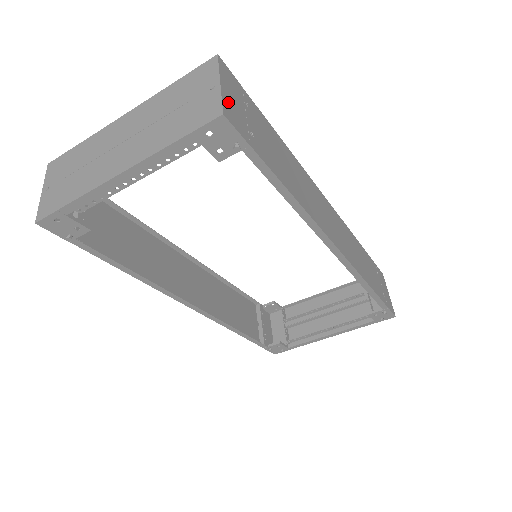
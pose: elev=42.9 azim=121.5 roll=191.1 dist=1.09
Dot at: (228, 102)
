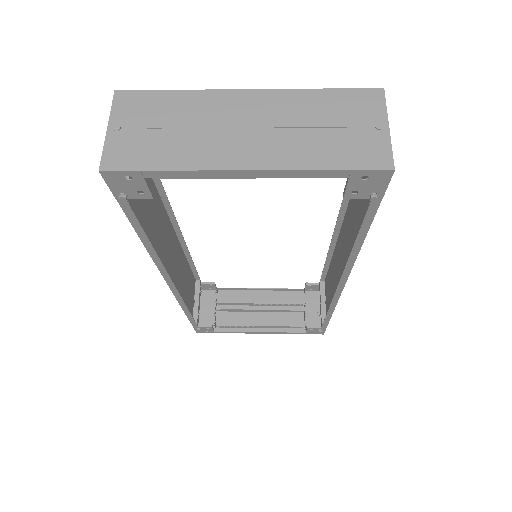
Dot at: occluded
